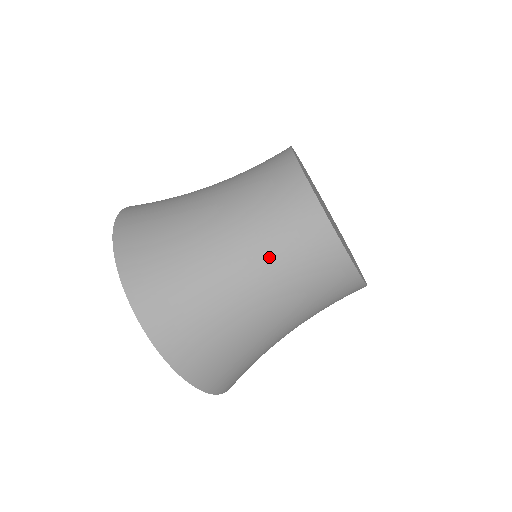
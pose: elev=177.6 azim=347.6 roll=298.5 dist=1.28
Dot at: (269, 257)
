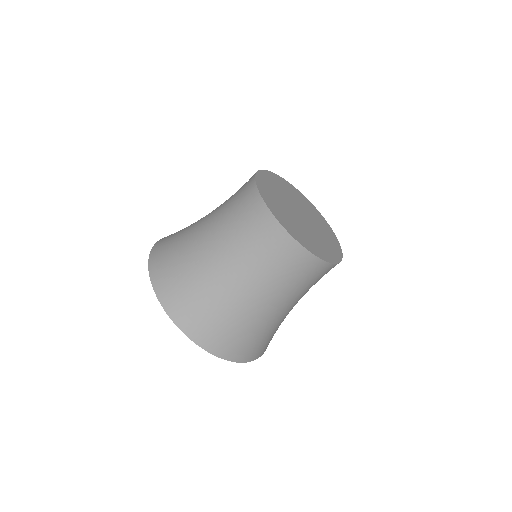
Dot at: (304, 293)
